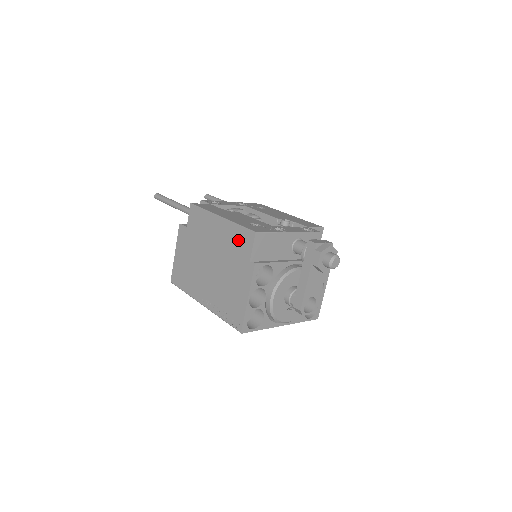
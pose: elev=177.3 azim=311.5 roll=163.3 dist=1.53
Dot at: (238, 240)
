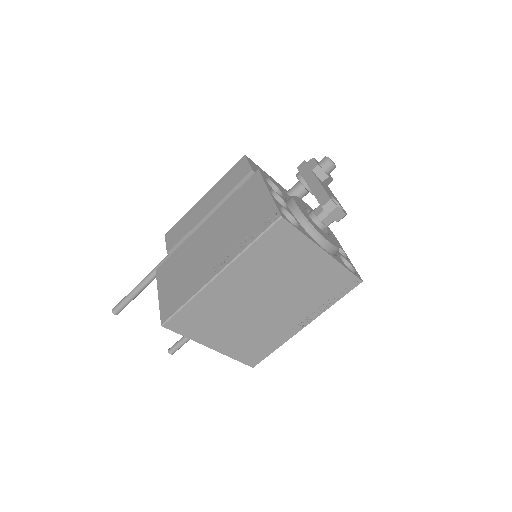
Dot at: (231, 179)
